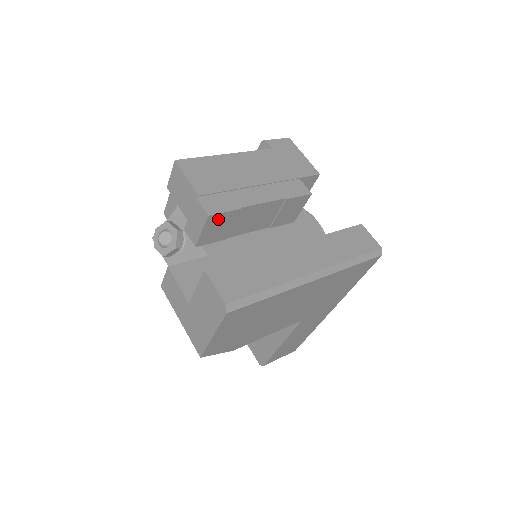
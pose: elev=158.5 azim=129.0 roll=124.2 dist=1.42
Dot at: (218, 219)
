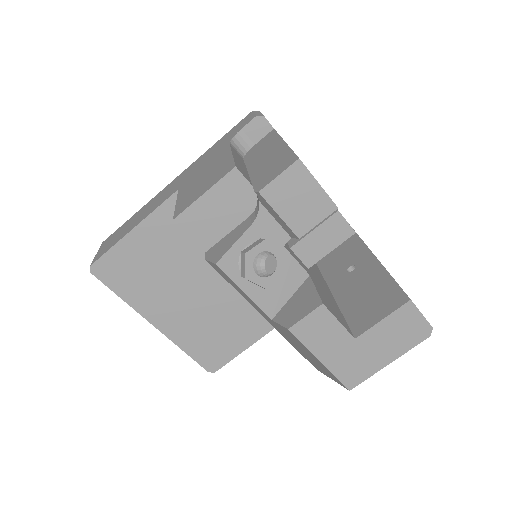
Dot at: occluded
